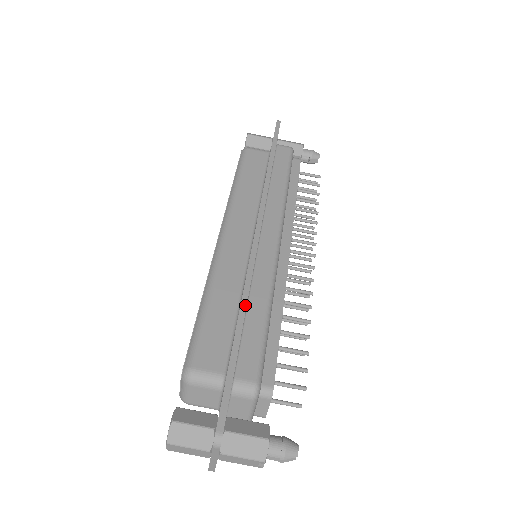
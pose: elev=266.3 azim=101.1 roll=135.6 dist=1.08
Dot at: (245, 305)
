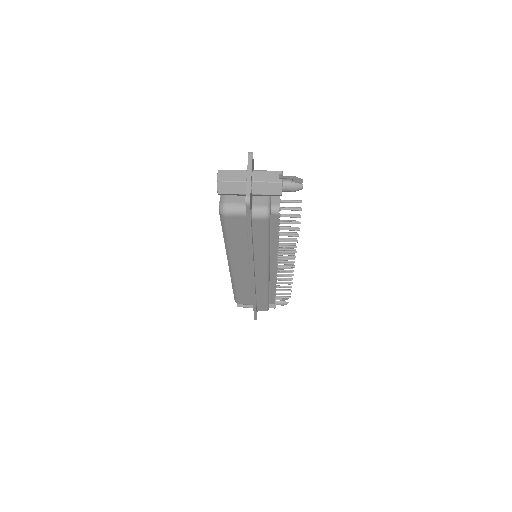
Dot at: occluded
